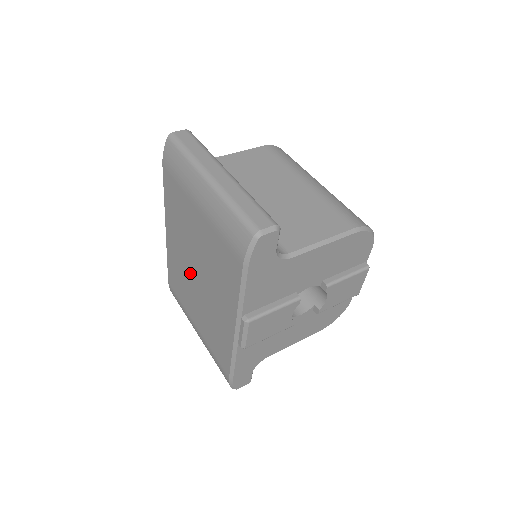
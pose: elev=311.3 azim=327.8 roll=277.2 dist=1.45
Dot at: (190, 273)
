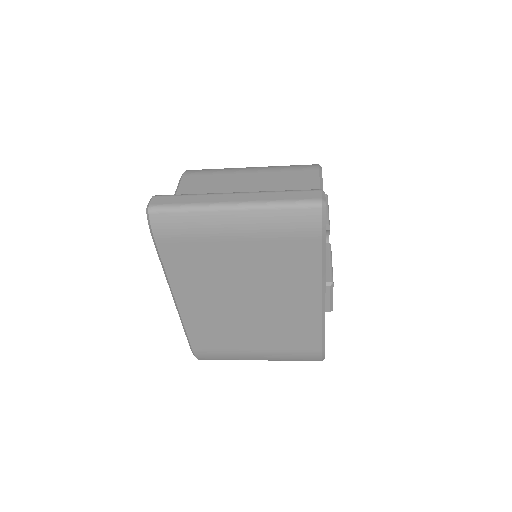
Dot at: (234, 310)
